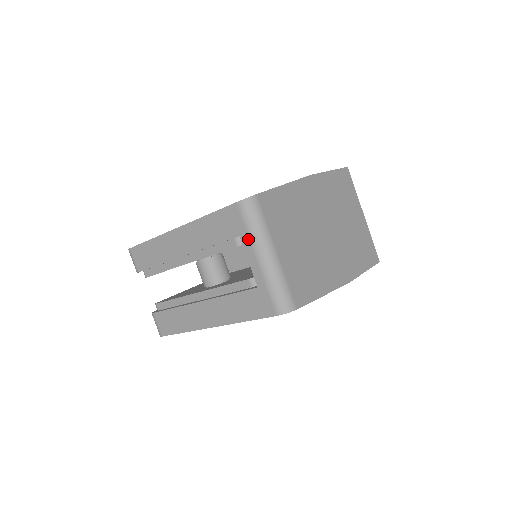
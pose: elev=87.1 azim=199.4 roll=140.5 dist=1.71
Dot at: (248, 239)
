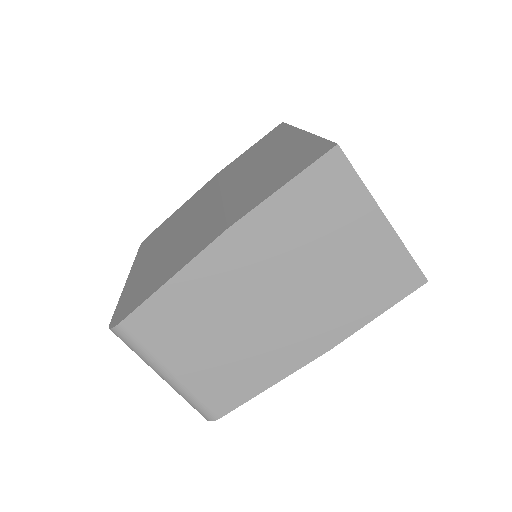
Dot at: occluded
